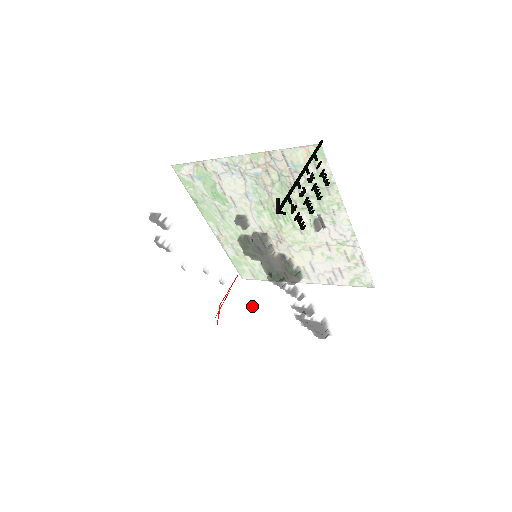
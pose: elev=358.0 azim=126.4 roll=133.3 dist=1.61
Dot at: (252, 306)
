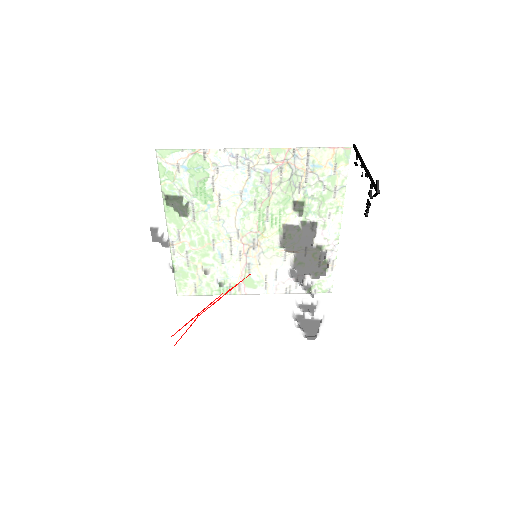
Dot at: (238, 313)
